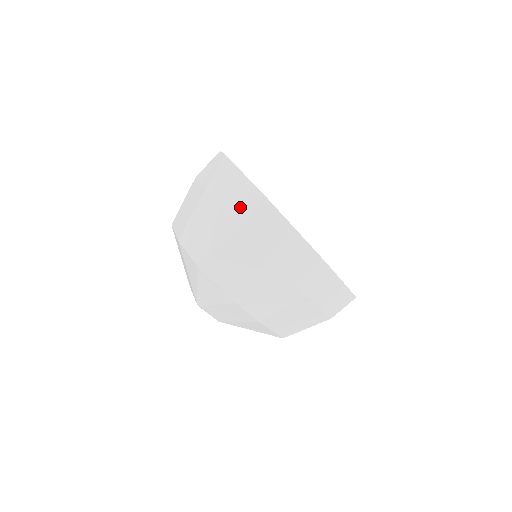
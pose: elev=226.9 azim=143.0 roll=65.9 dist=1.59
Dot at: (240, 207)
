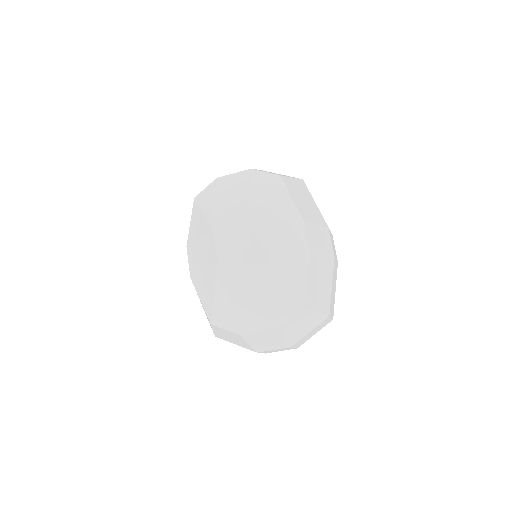
Dot at: occluded
